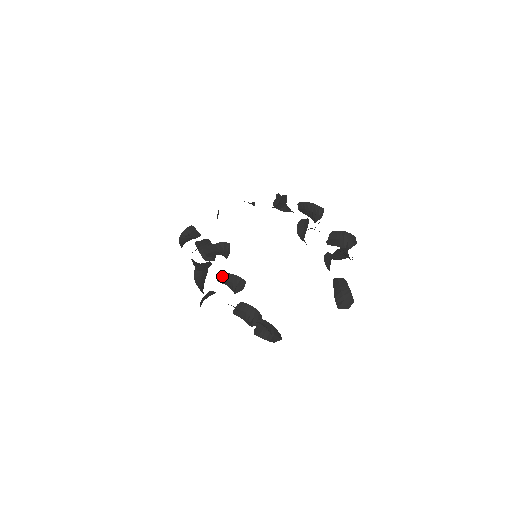
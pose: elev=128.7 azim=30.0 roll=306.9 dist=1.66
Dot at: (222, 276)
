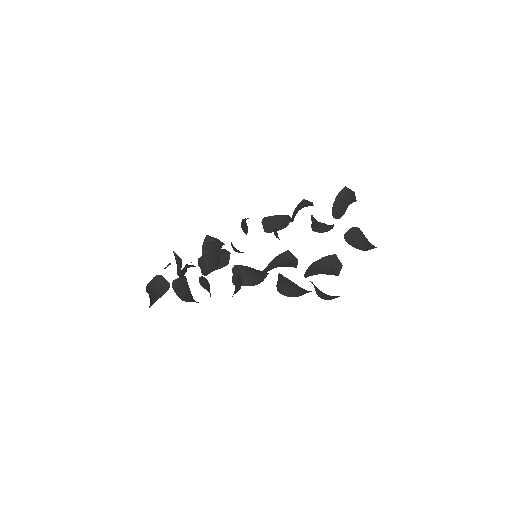
Dot at: (237, 271)
